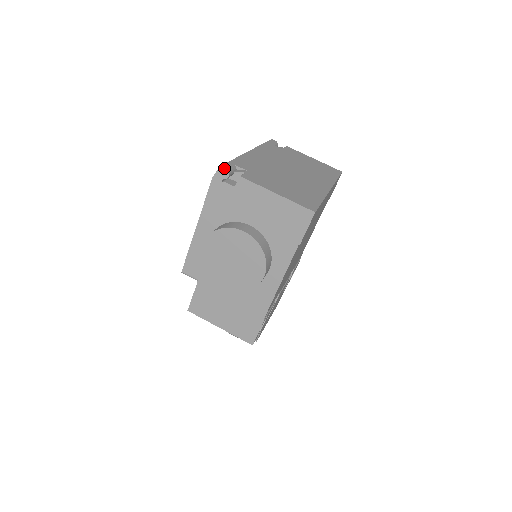
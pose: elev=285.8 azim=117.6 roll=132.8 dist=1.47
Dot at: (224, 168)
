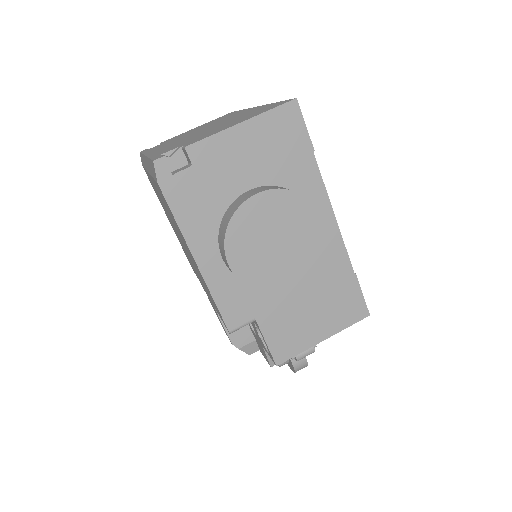
Dot at: (160, 158)
